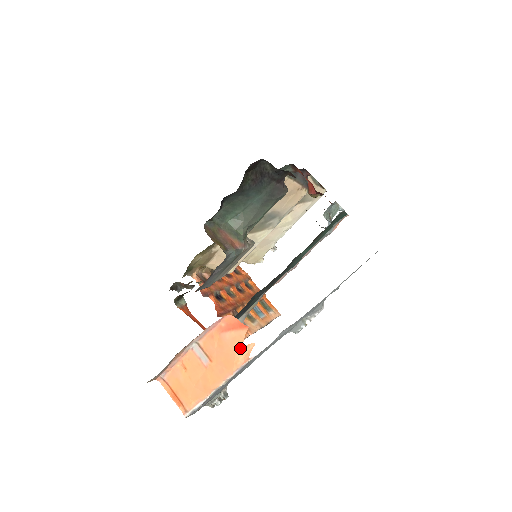
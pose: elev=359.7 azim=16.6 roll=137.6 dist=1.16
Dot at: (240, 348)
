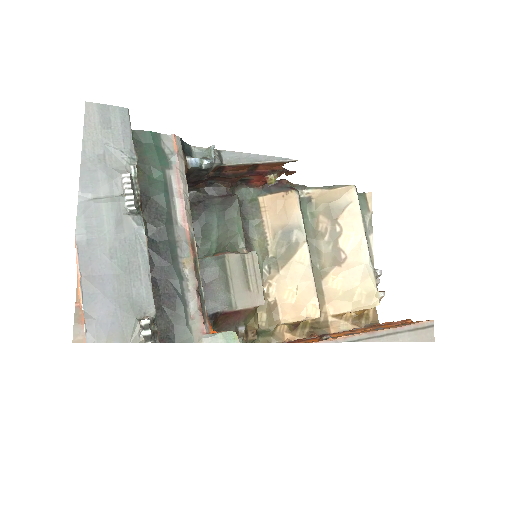
Dot at: occluded
